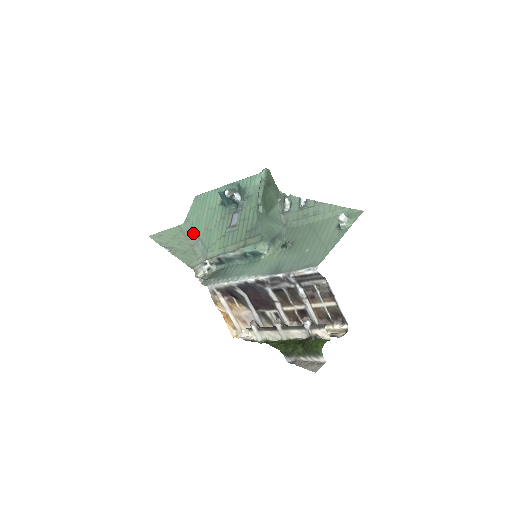
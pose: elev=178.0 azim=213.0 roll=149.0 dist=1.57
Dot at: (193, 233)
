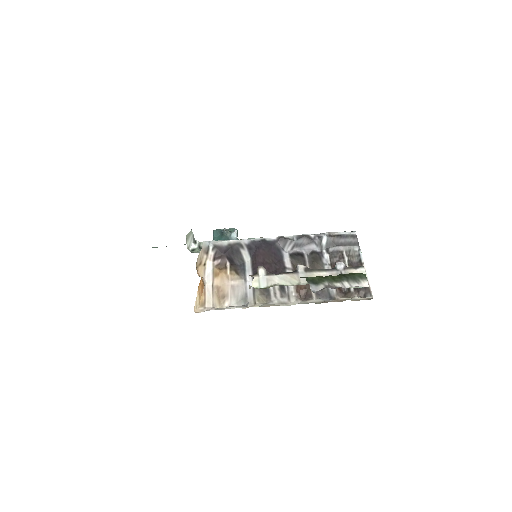
Dot at: occluded
